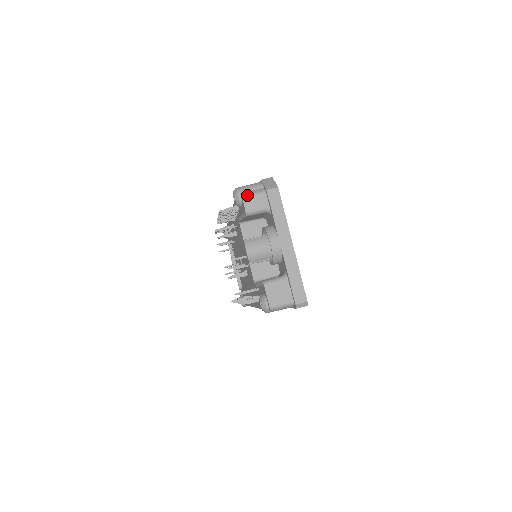
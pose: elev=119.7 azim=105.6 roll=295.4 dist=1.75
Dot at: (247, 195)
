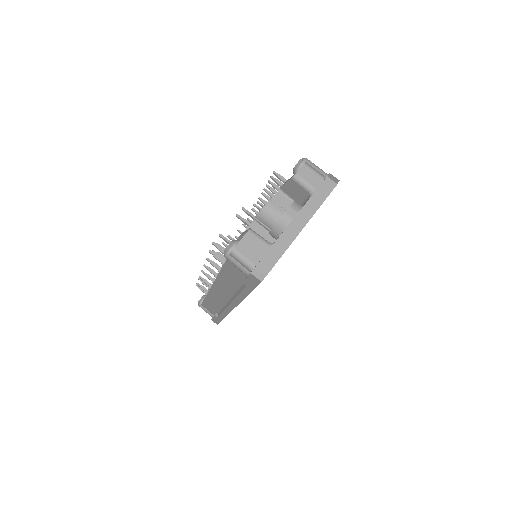
Dot at: (310, 166)
